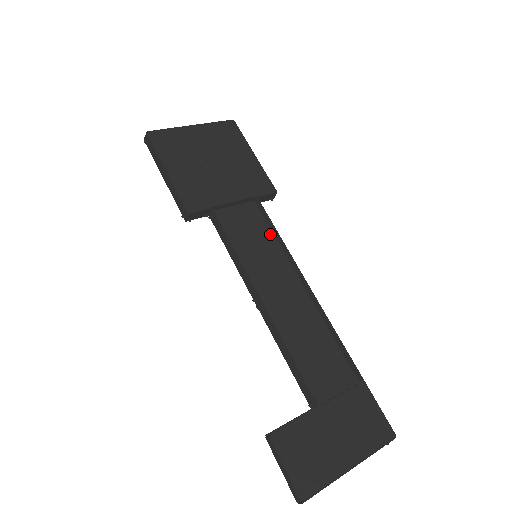
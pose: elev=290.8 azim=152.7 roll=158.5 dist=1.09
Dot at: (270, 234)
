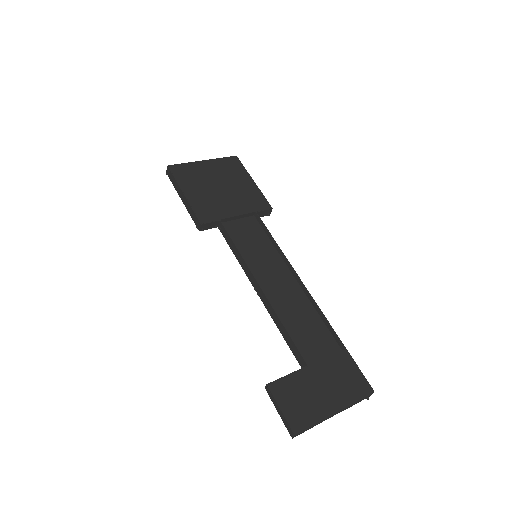
Dot at: (267, 240)
